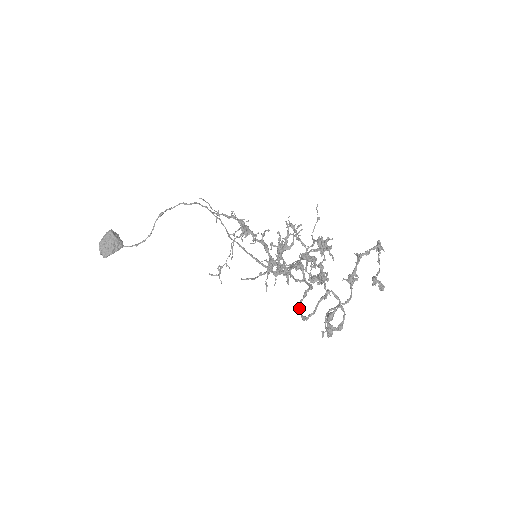
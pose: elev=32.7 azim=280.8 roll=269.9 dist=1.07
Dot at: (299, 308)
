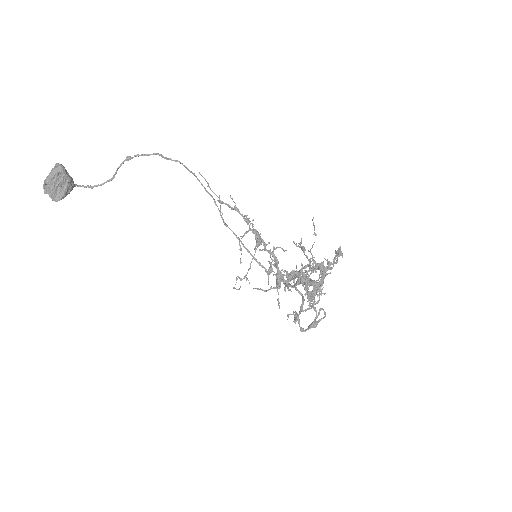
Dot at: (299, 321)
